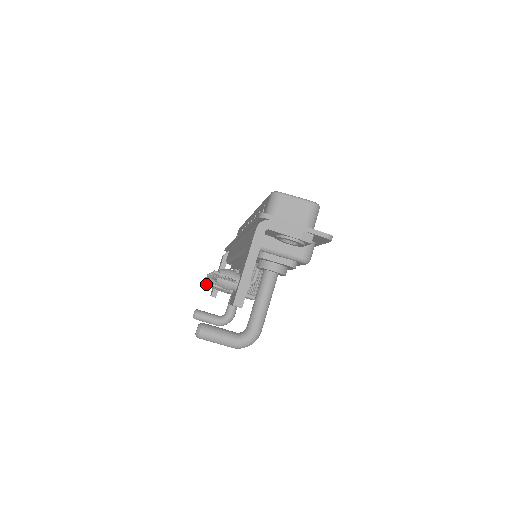
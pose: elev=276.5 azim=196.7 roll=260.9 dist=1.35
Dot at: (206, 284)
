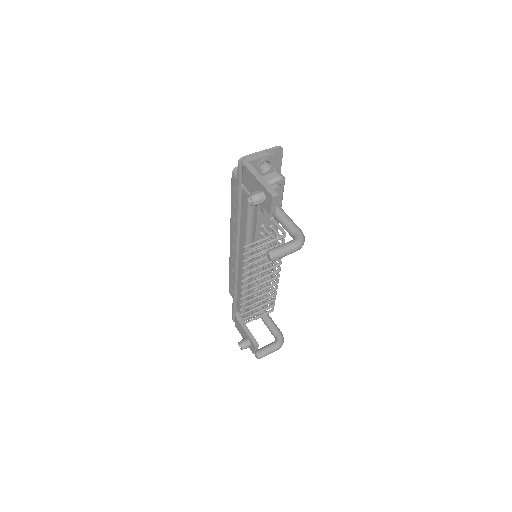
Dot at: occluded
